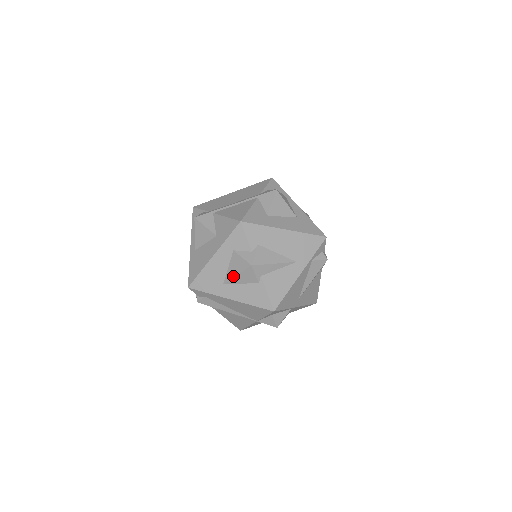
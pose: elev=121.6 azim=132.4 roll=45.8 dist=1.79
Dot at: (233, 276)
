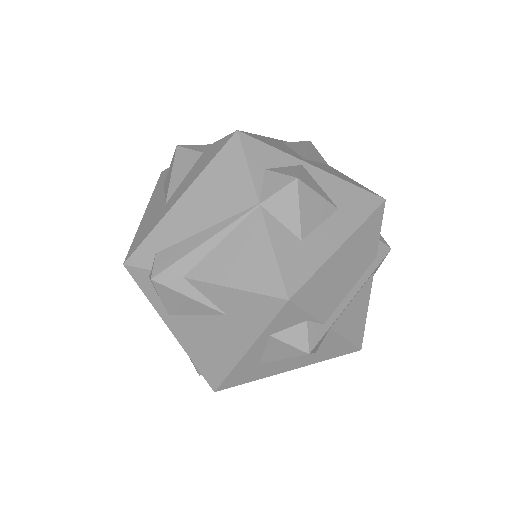
Dot at: (169, 182)
